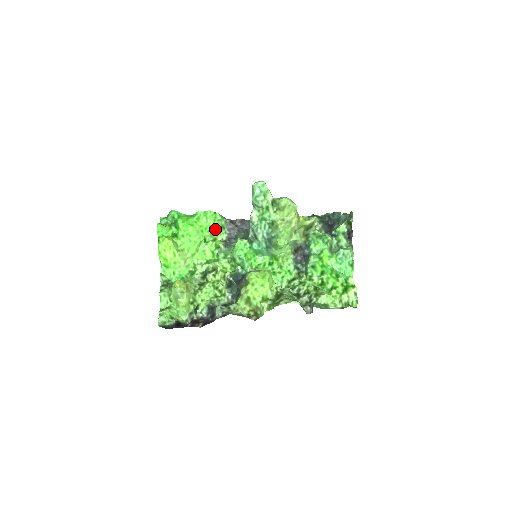
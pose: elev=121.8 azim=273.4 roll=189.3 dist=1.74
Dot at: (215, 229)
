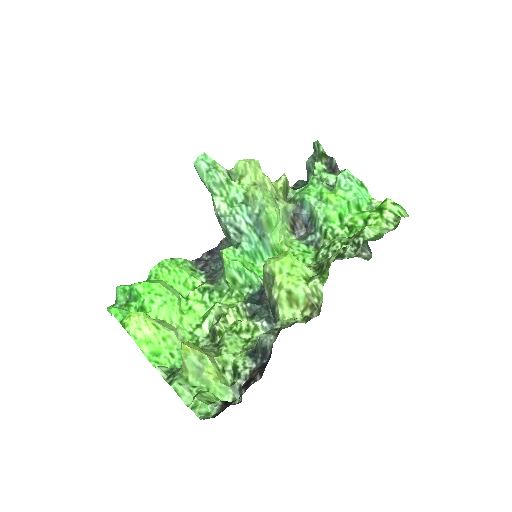
Dot at: (185, 274)
